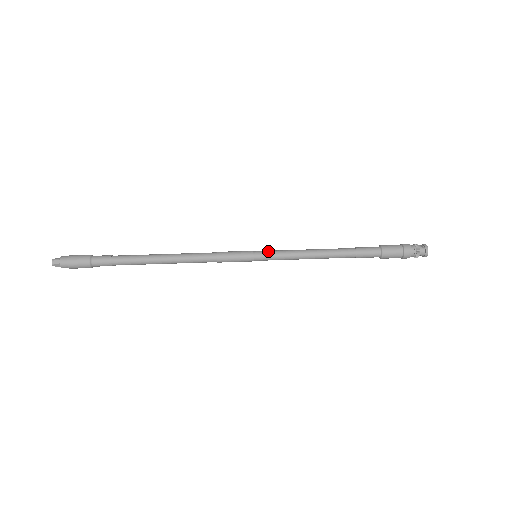
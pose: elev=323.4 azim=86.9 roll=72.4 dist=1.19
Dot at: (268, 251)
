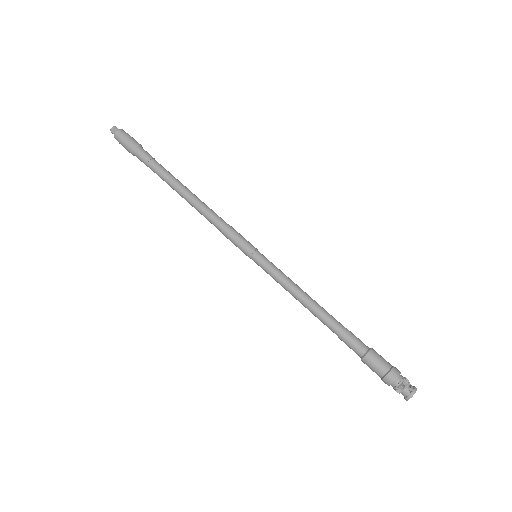
Dot at: (266, 262)
